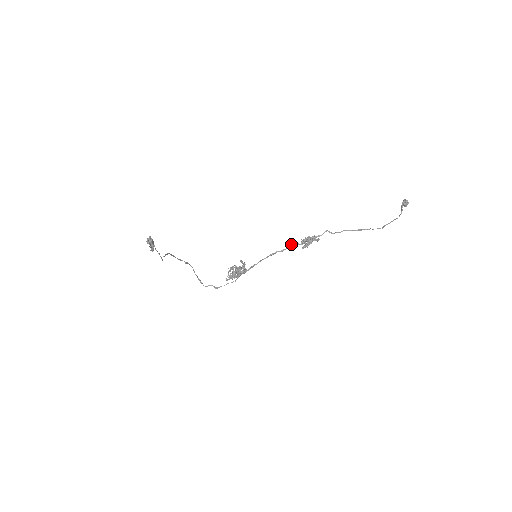
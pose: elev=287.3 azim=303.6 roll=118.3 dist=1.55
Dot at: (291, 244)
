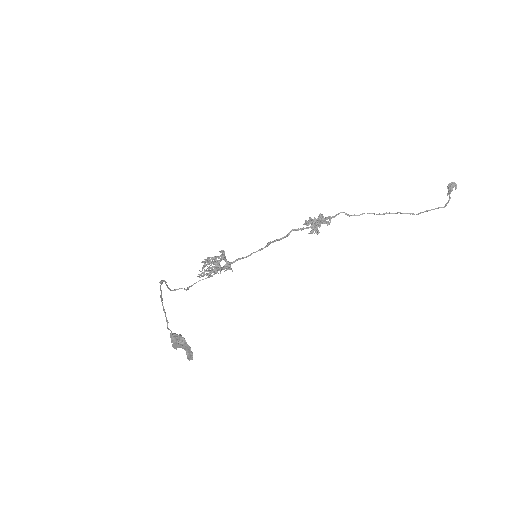
Dot at: (294, 229)
